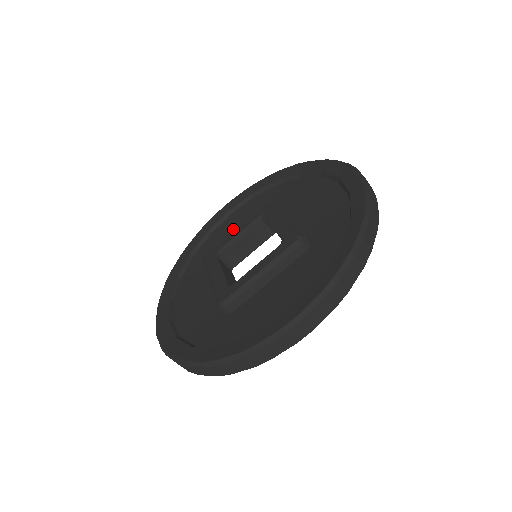
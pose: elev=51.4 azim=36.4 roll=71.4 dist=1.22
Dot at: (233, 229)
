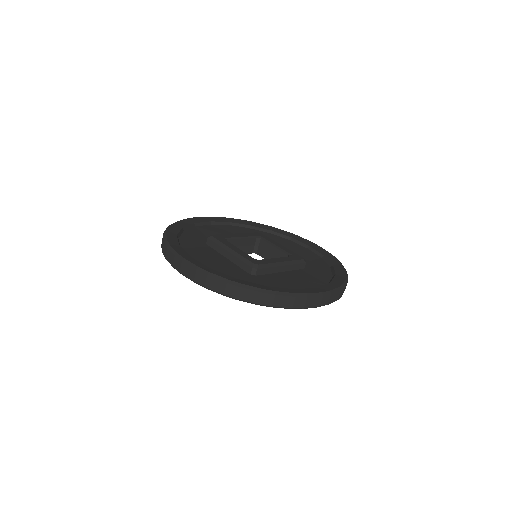
Dot at: (220, 233)
